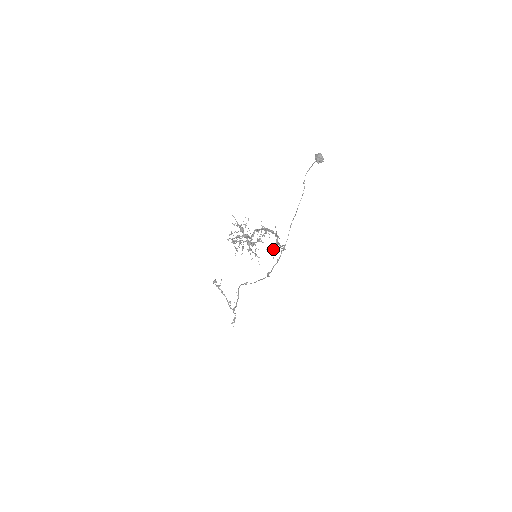
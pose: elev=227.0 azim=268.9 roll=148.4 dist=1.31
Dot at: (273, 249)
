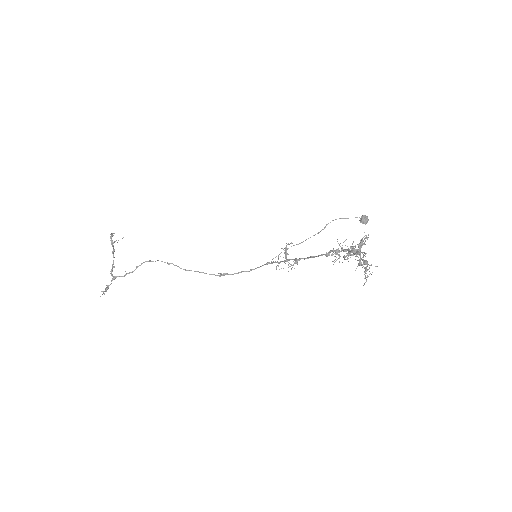
Dot at: occluded
